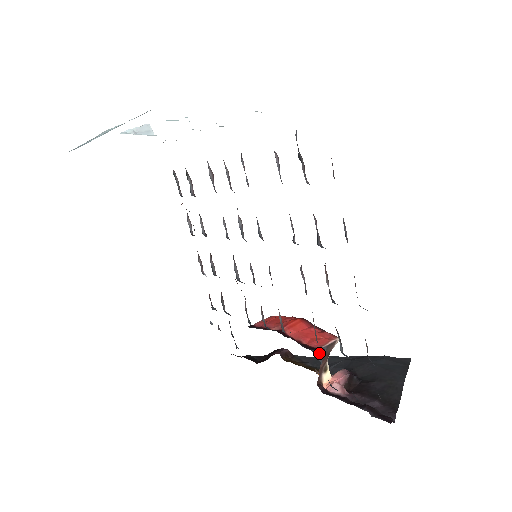
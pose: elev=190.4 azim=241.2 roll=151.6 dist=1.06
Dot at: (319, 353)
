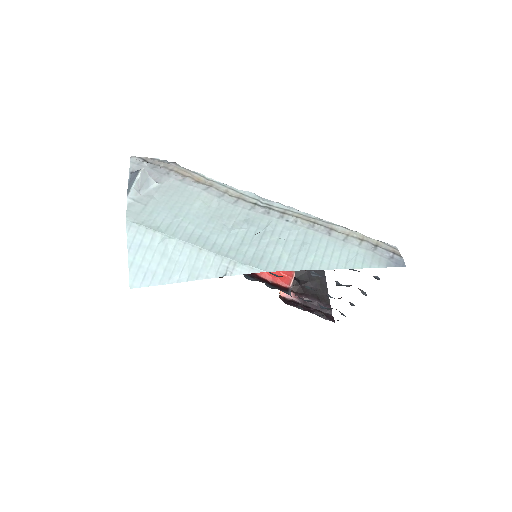
Dot at: (290, 292)
